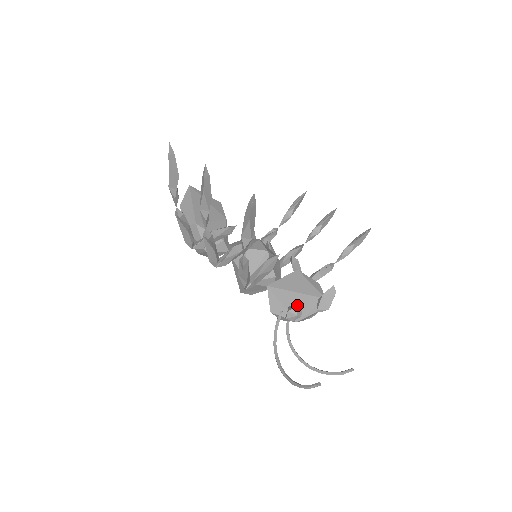
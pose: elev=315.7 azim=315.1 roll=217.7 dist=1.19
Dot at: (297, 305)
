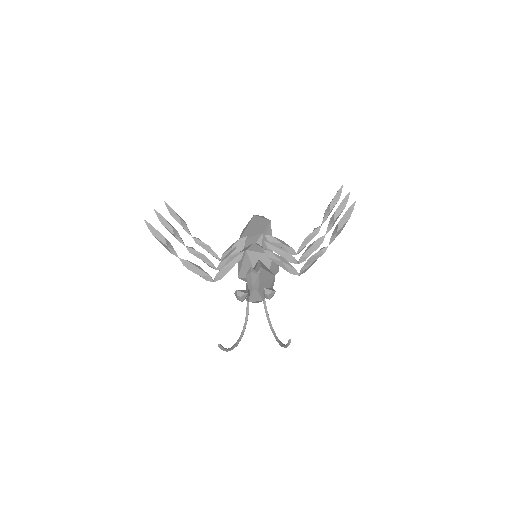
Dot at: occluded
